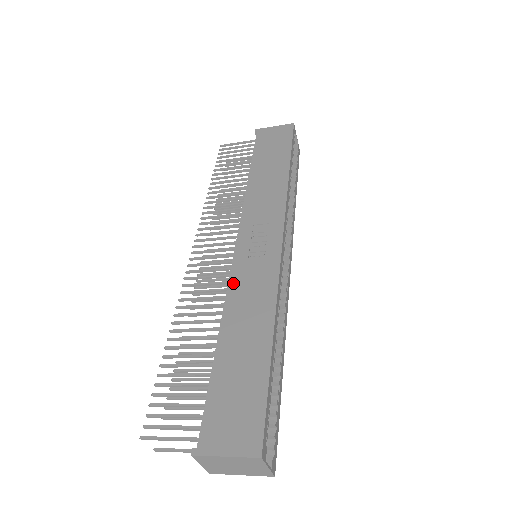
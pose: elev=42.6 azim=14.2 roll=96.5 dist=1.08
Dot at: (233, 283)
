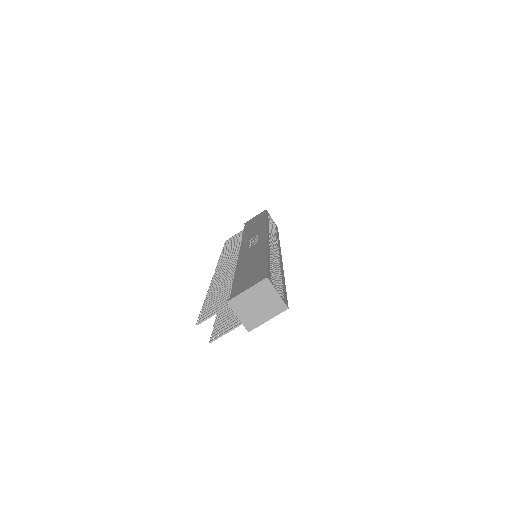
Dot at: (240, 258)
